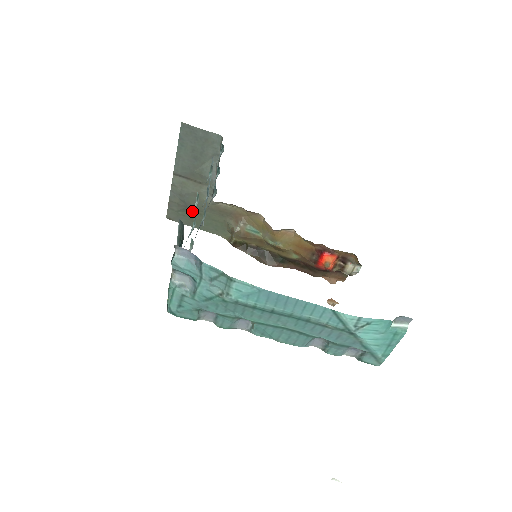
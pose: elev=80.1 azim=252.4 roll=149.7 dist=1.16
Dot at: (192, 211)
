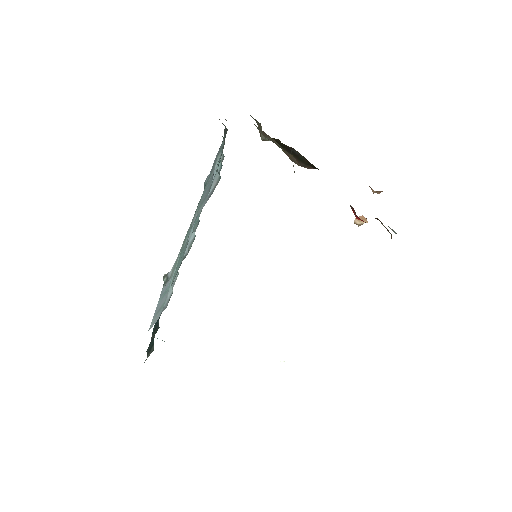
Dot at: (167, 296)
